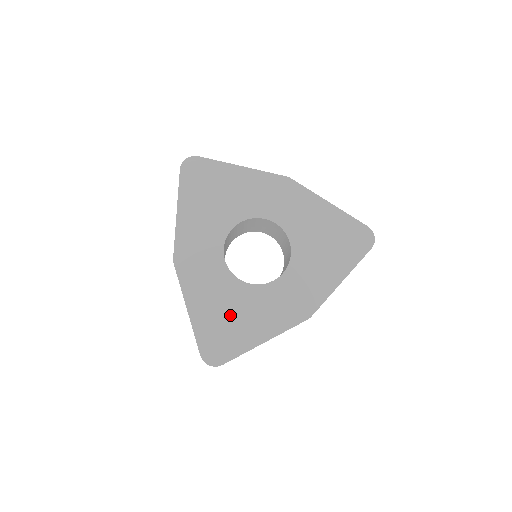
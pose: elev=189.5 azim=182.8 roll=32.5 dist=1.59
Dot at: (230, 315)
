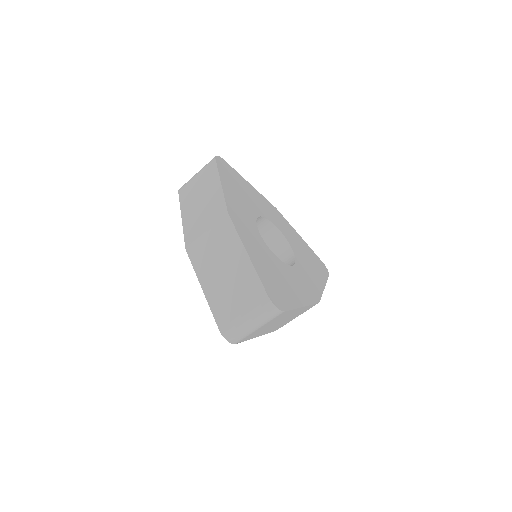
Dot at: (276, 275)
